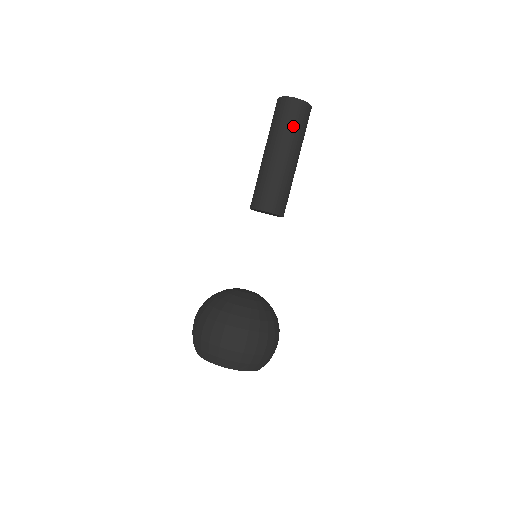
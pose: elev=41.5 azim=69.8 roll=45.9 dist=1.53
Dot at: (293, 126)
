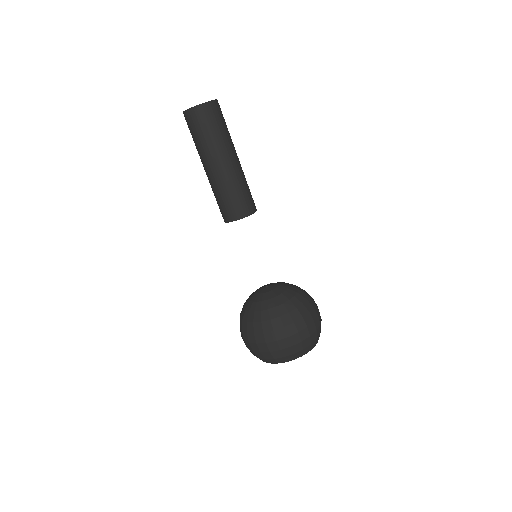
Dot at: (206, 134)
